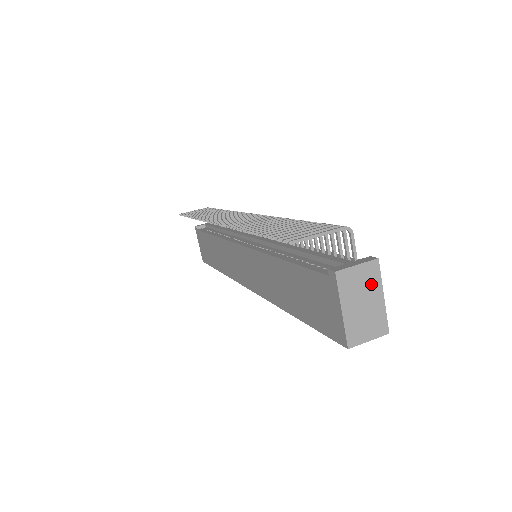
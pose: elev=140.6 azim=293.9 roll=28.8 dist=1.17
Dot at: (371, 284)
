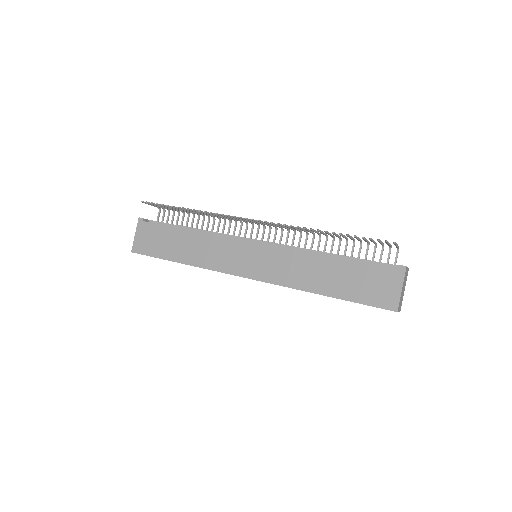
Dot at: occluded
